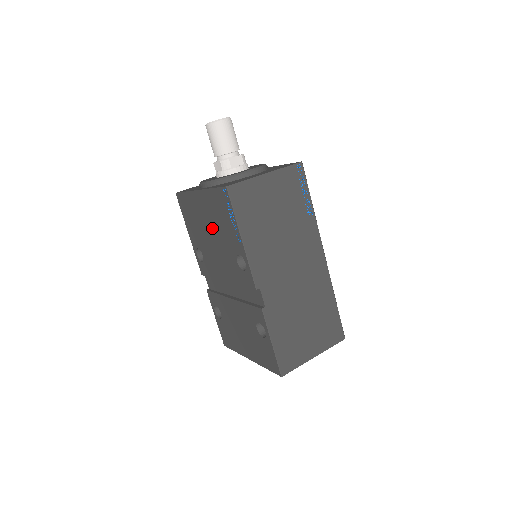
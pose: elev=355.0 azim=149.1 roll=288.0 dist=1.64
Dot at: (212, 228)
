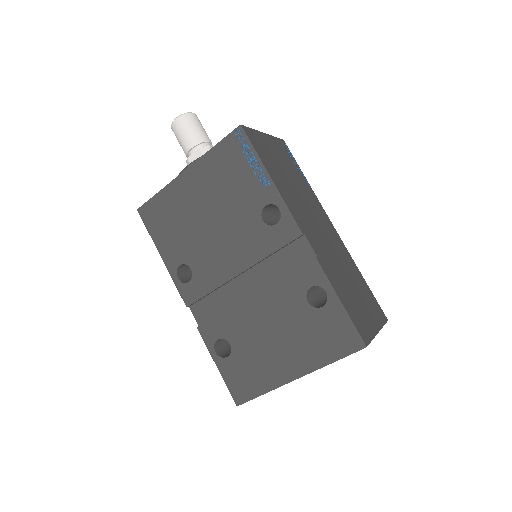
Dot at: (212, 206)
